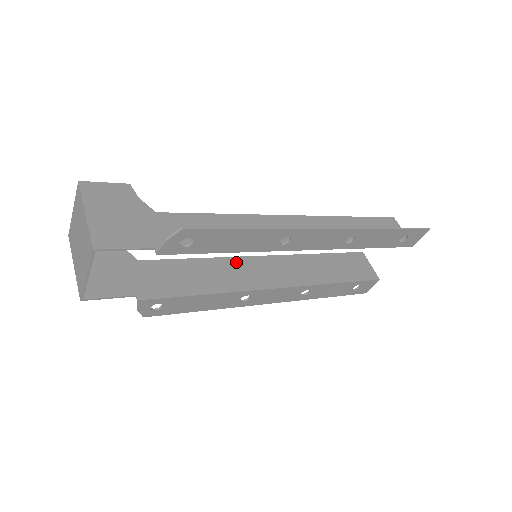
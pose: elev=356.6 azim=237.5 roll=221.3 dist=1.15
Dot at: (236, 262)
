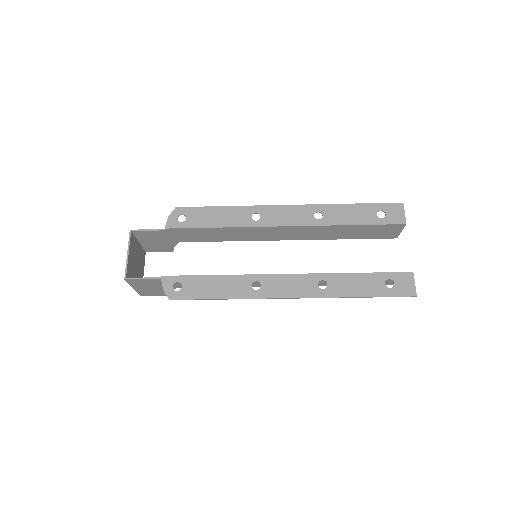
Dot at: (255, 284)
